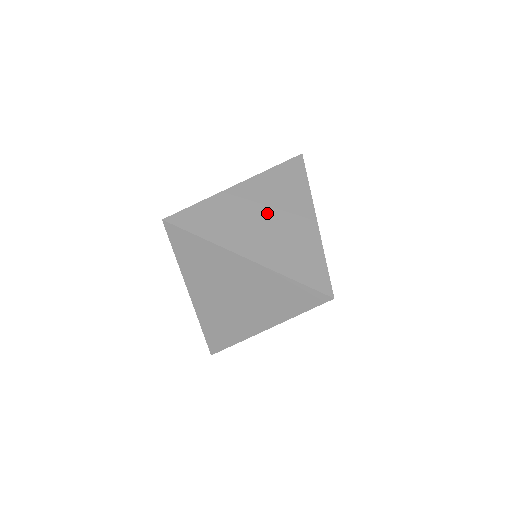
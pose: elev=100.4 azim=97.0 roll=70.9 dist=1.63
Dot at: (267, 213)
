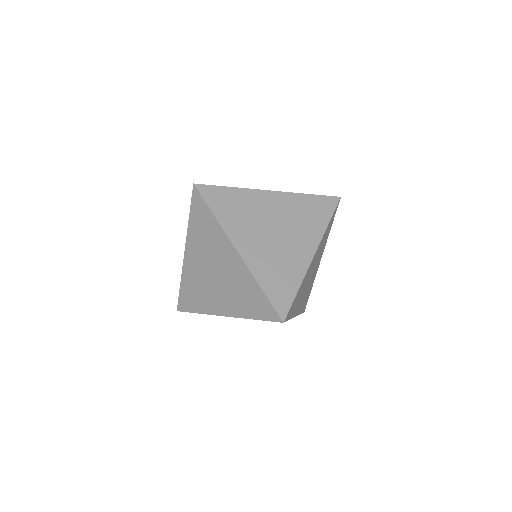
Dot at: (278, 226)
